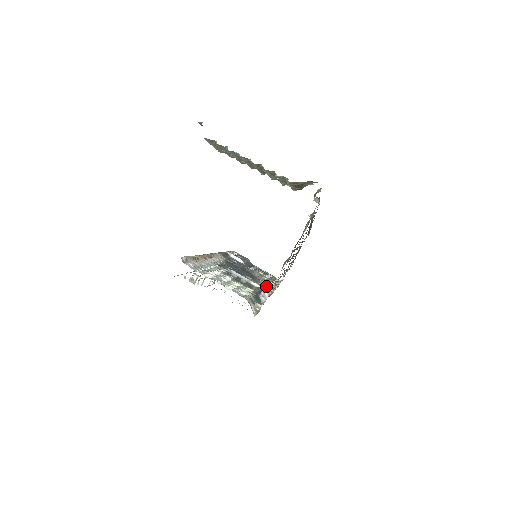
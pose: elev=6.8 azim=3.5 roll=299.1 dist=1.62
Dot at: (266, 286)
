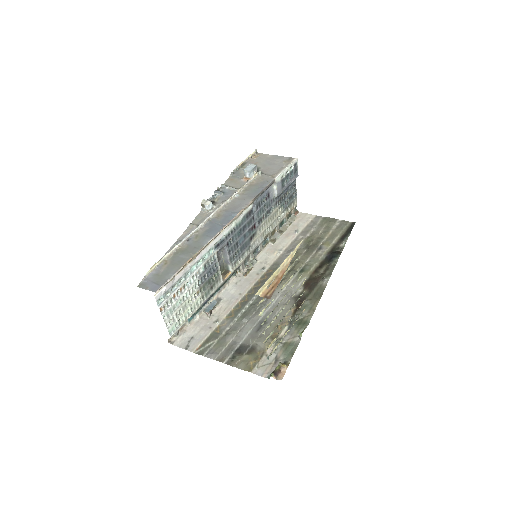
Dot at: (243, 263)
